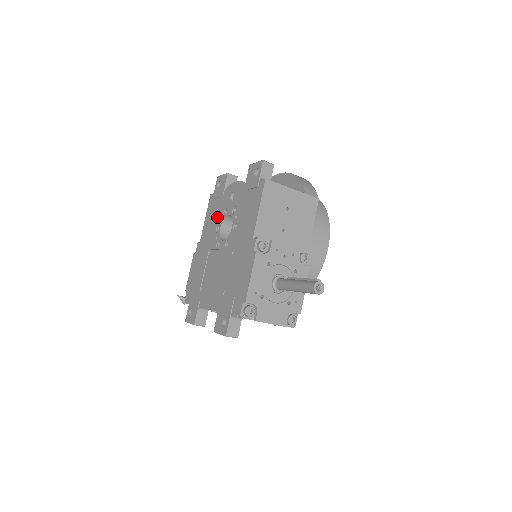
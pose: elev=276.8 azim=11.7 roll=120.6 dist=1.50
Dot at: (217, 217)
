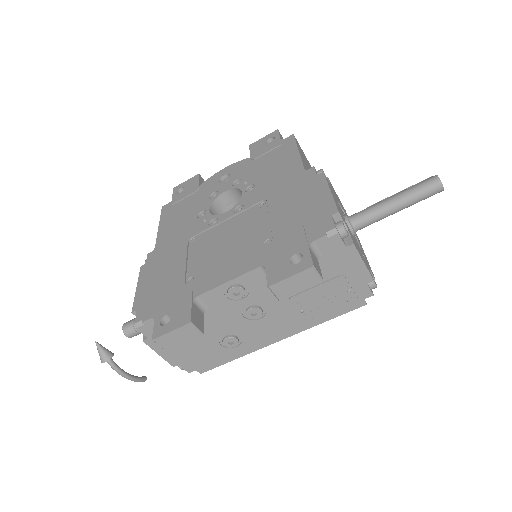
Dot at: (194, 208)
